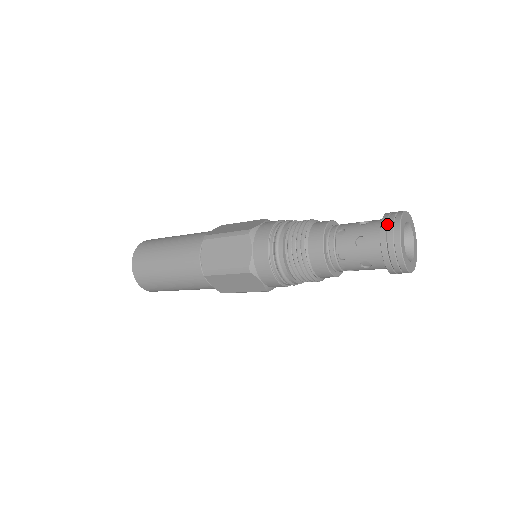
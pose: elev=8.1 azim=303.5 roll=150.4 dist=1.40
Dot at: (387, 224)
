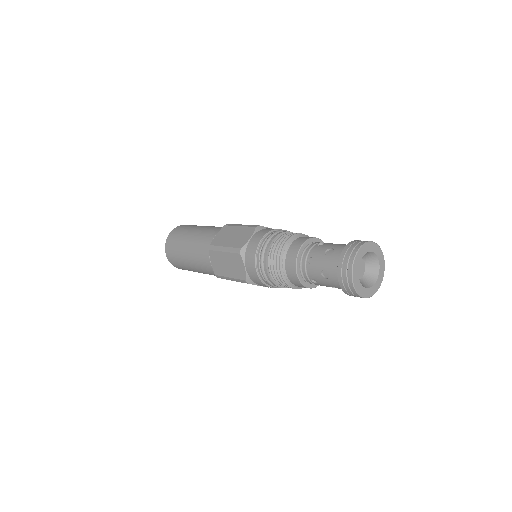
Dot at: (342, 266)
